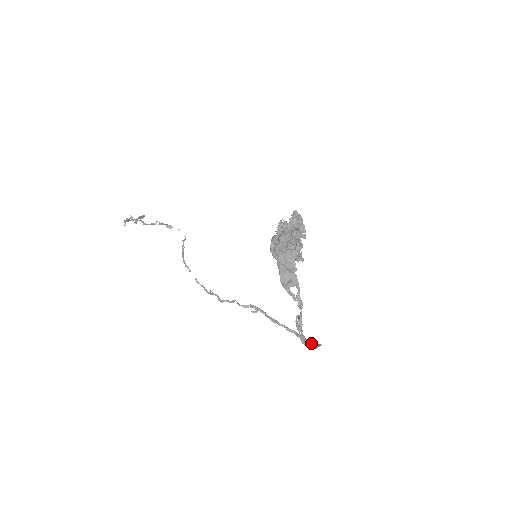
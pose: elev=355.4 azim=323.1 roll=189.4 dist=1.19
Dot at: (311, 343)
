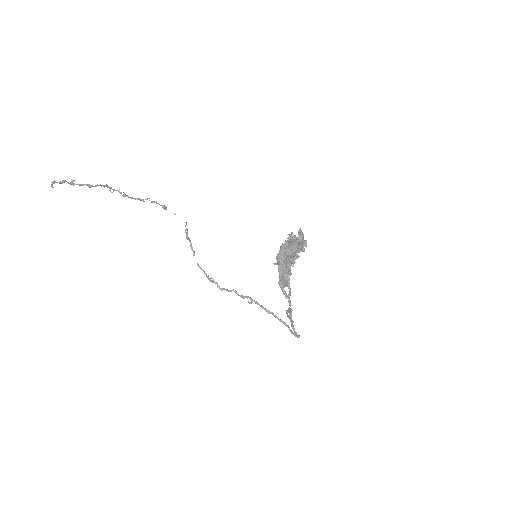
Dot at: occluded
